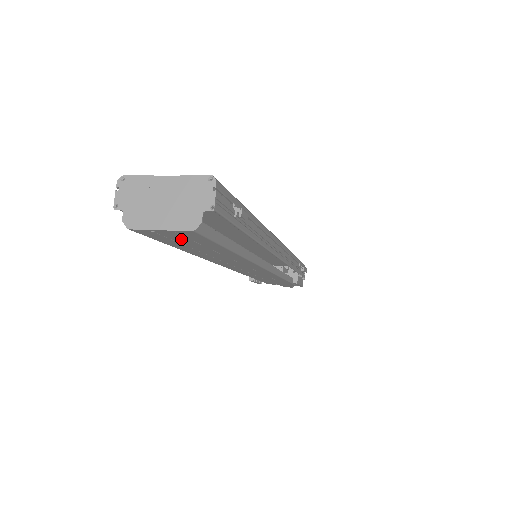
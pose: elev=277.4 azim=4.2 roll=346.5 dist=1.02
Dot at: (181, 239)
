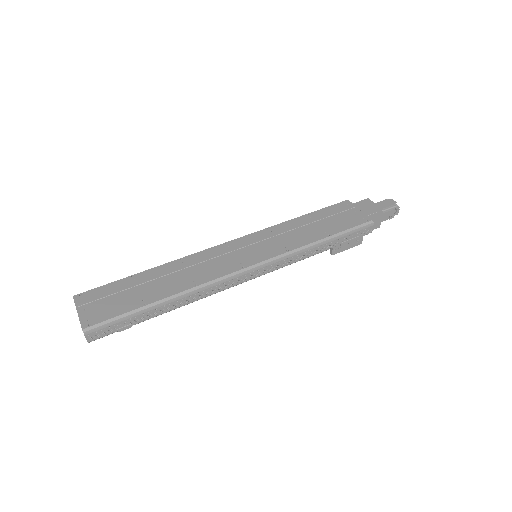
Dot at: occluded
